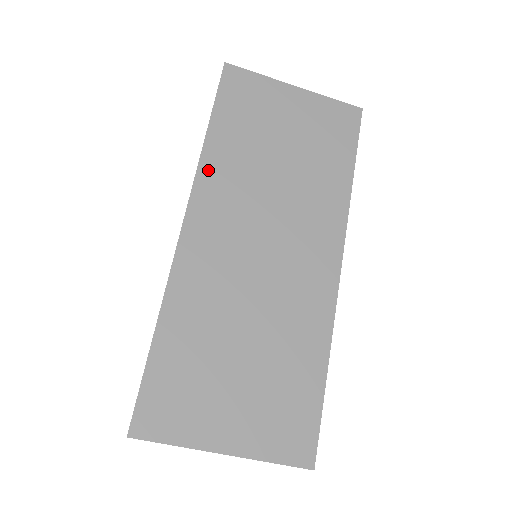
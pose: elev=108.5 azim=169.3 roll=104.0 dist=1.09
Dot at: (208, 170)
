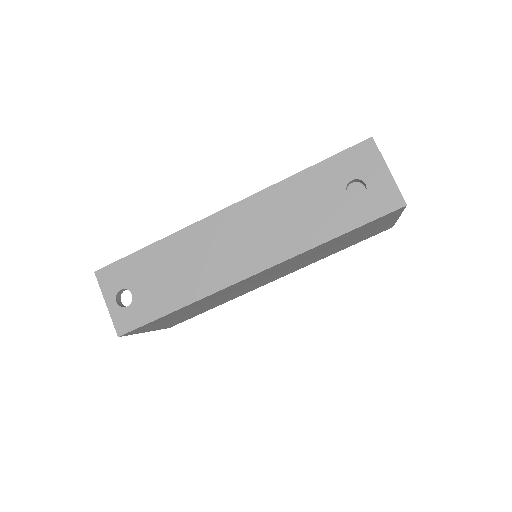
Dot at: (303, 254)
